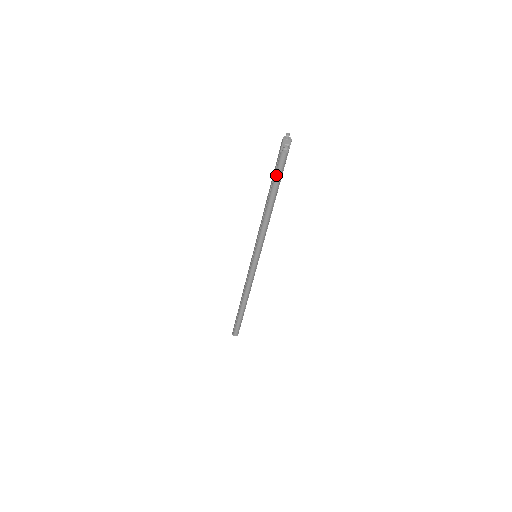
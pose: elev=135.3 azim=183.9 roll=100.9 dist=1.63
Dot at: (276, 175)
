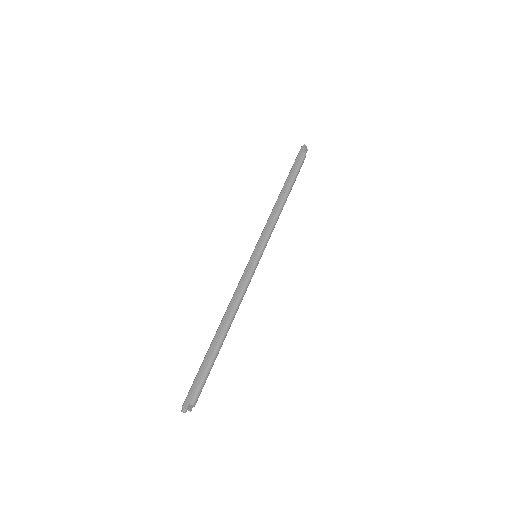
Dot at: (297, 169)
